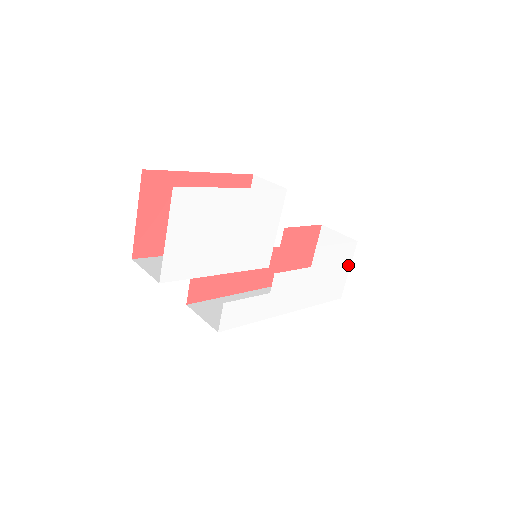
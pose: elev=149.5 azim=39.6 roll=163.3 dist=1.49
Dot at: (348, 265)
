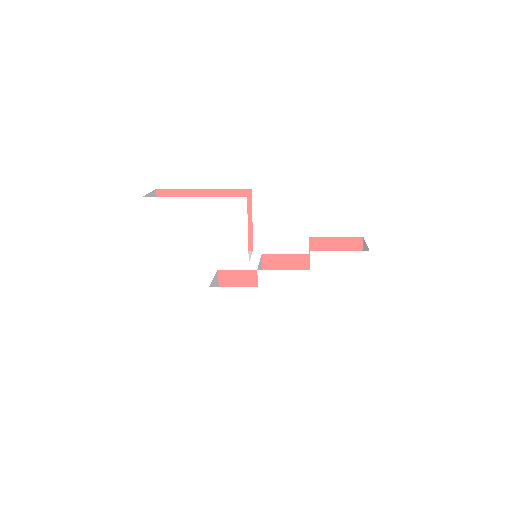
Dot at: (364, 275)
